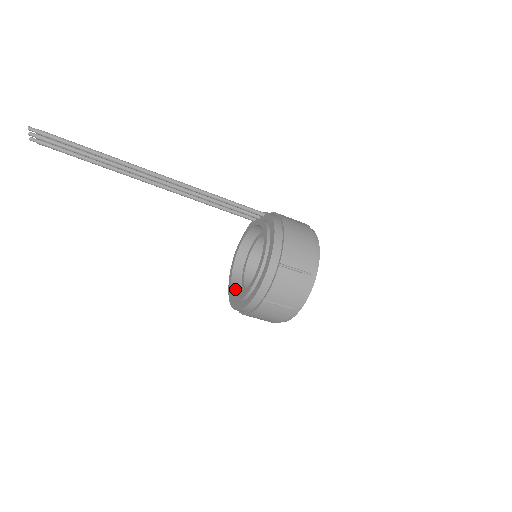
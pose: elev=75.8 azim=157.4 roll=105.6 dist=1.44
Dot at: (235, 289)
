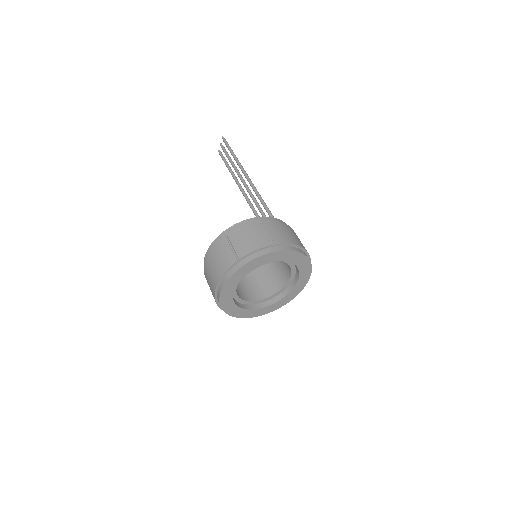
Dot at: occluded
